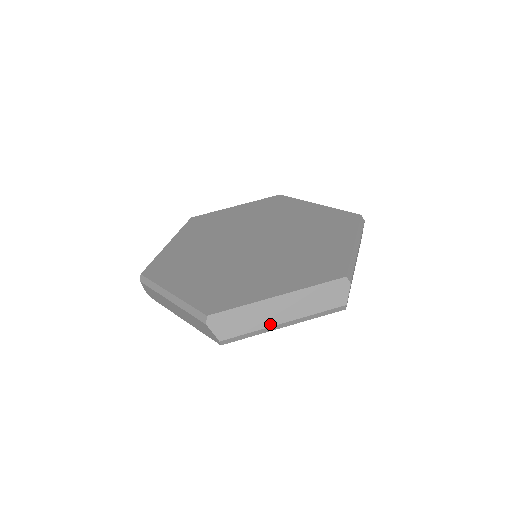
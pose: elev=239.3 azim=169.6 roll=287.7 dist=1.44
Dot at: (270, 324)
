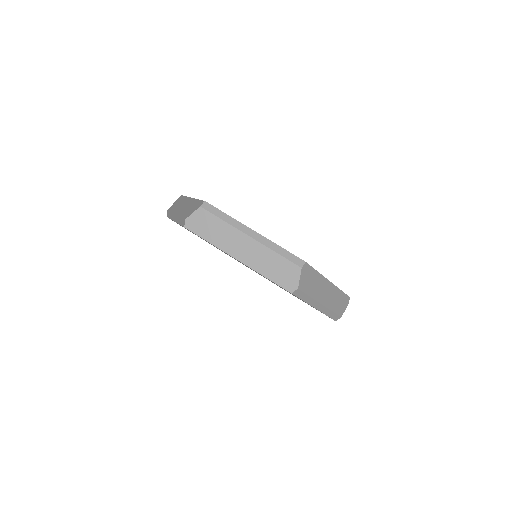
Dot at: (318, 299)
